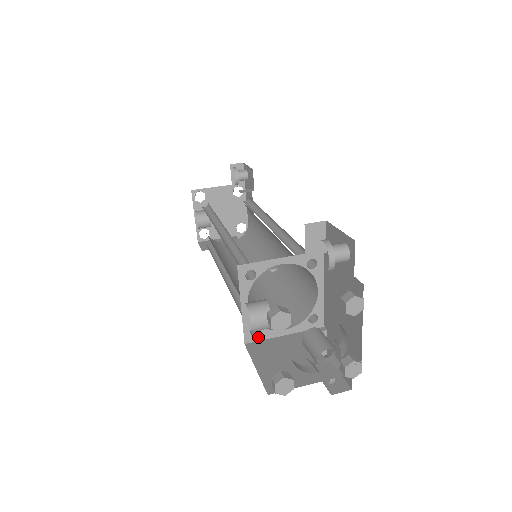
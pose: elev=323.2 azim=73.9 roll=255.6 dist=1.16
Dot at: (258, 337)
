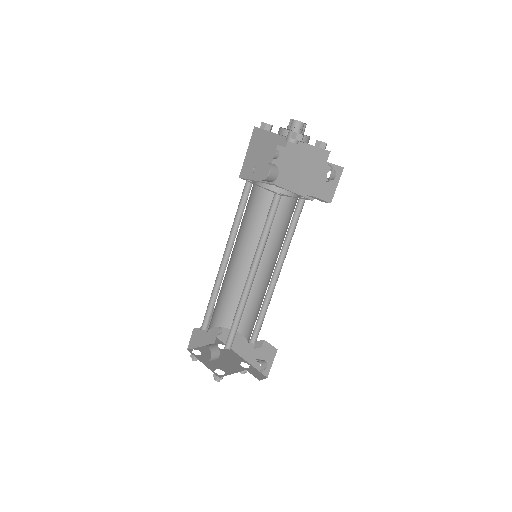
Dot at: occluded
